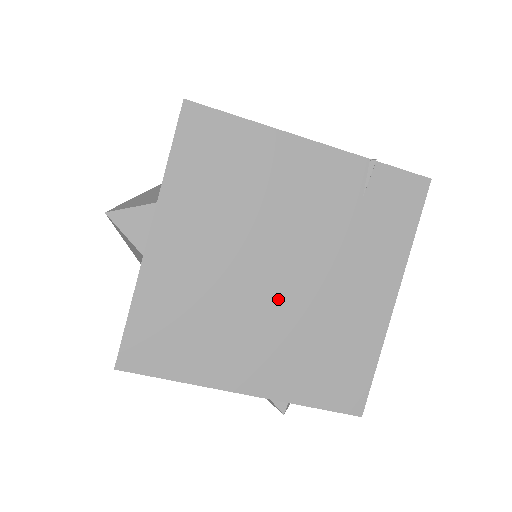
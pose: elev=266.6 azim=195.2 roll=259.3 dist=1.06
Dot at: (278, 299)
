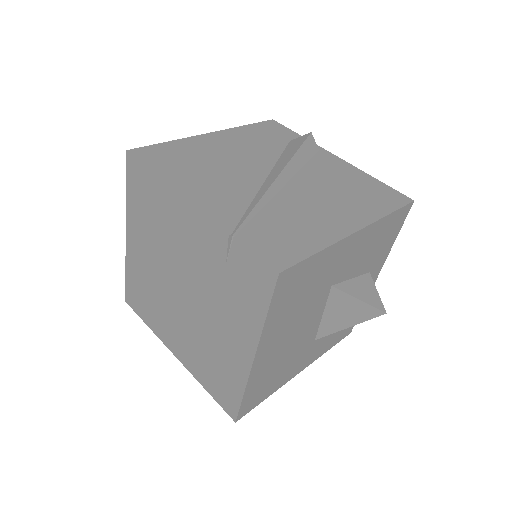
Dot at: (184, 310)
